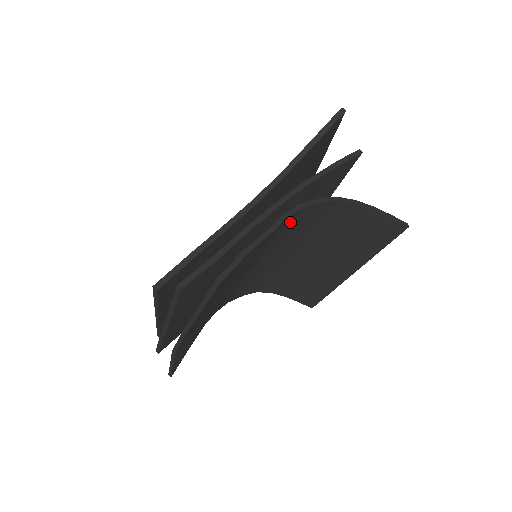
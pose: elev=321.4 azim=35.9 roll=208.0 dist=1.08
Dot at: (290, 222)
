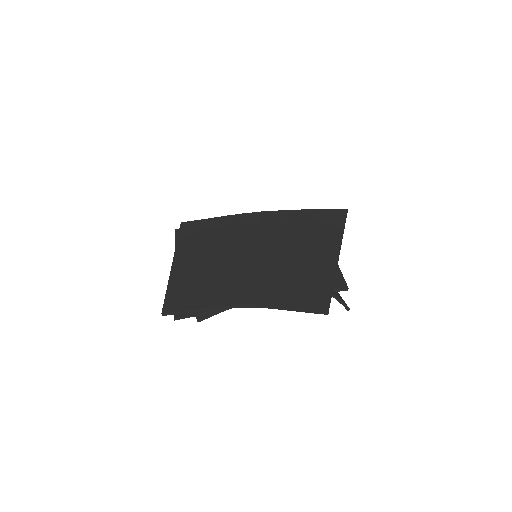
Dot at: occluded
